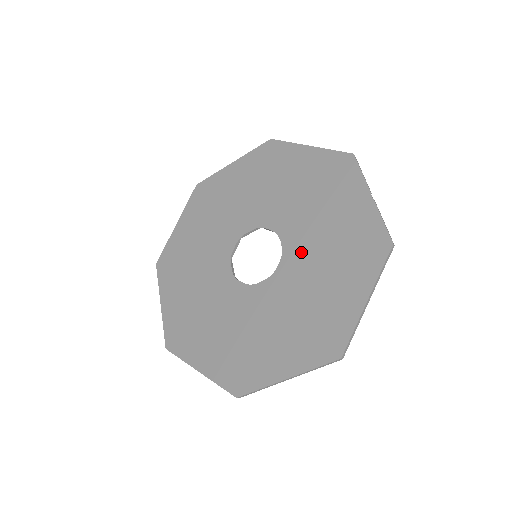
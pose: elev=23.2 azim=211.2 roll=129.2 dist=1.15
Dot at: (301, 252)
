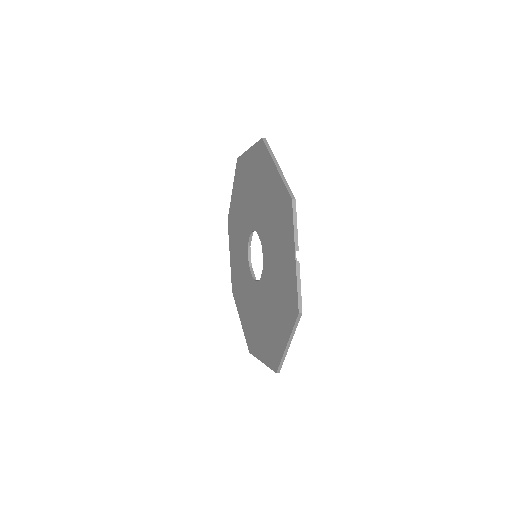
Dot at: (268, 274)
